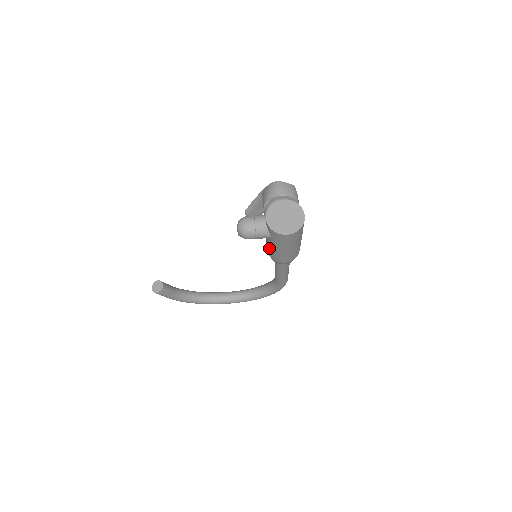
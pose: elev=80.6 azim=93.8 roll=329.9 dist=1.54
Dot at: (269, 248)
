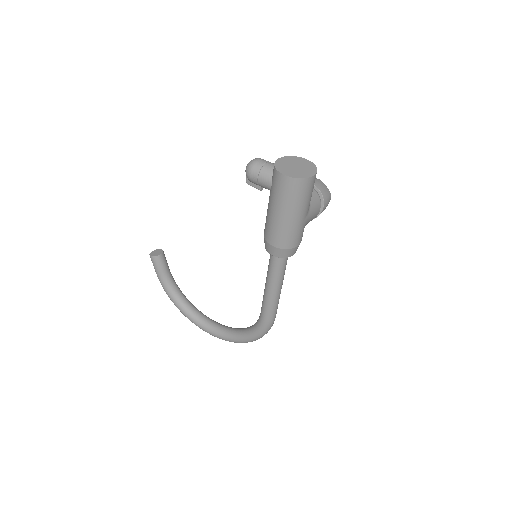
Dot at: occluded
